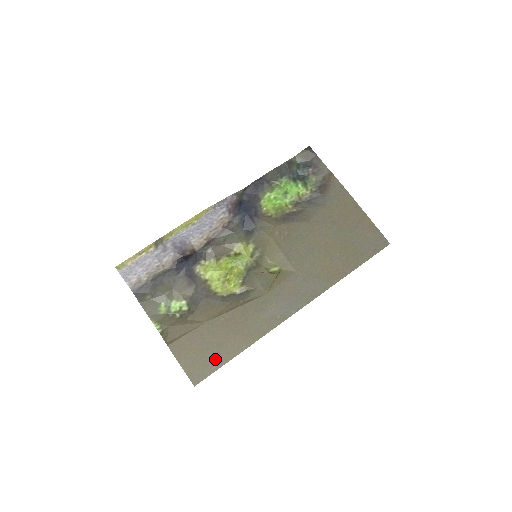
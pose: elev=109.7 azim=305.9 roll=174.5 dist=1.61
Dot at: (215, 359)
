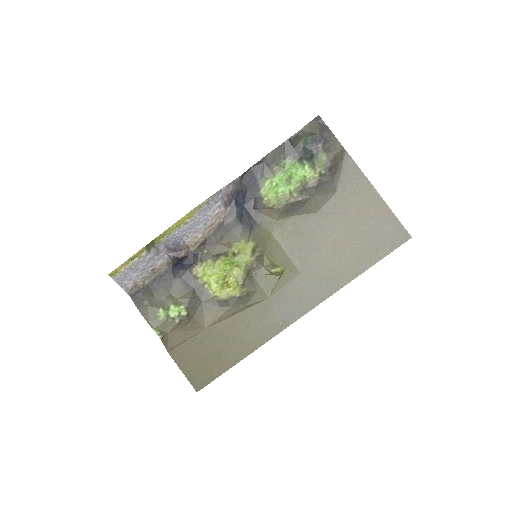
Dot at: (216, 366)
